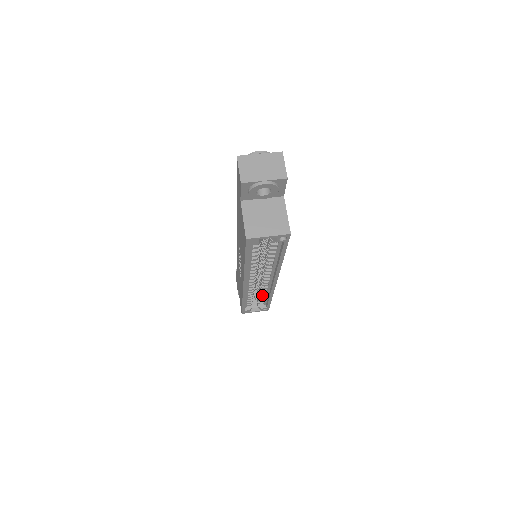
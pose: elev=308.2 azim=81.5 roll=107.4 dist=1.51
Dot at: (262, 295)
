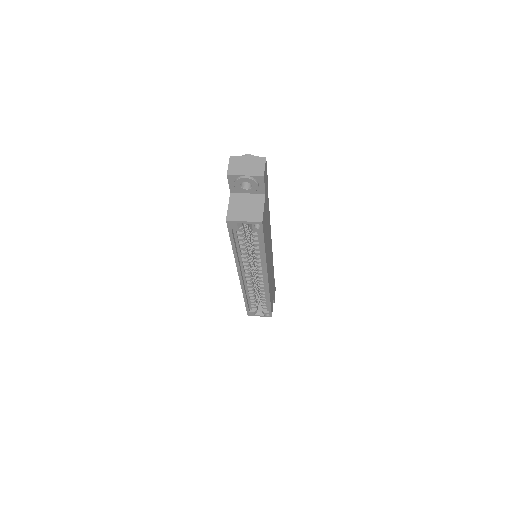
Dot at: (262, 296)
